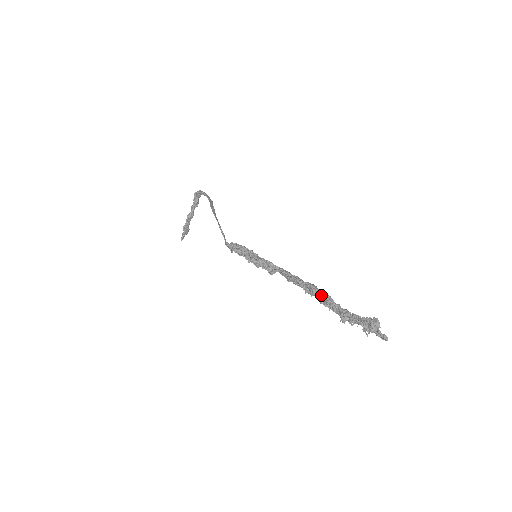
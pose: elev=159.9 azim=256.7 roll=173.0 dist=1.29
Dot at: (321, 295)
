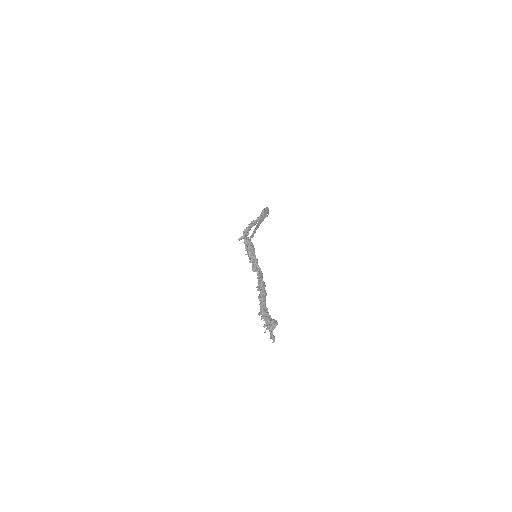
Dot at: (261, 290)
